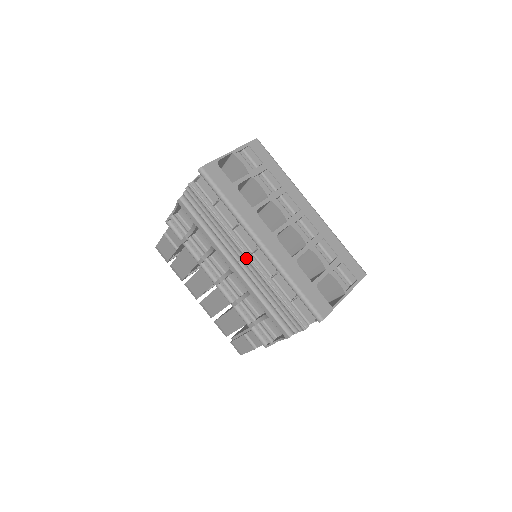
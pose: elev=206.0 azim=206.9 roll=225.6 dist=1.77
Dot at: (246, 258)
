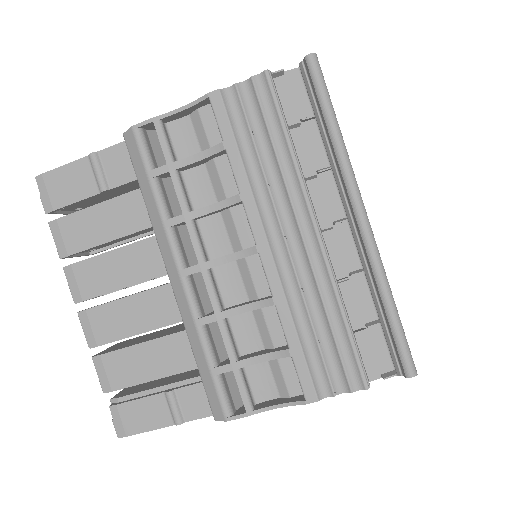
Dot at: (316, 232)
